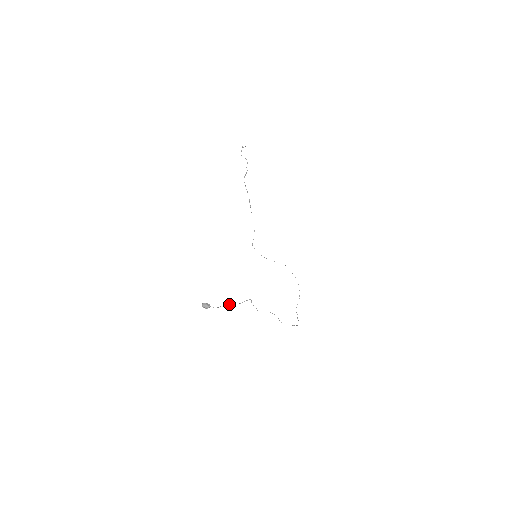
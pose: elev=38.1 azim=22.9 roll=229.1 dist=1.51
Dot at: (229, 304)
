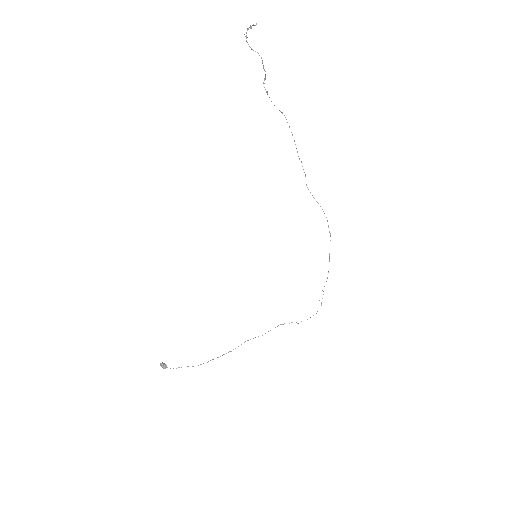
Dot at: occluded
